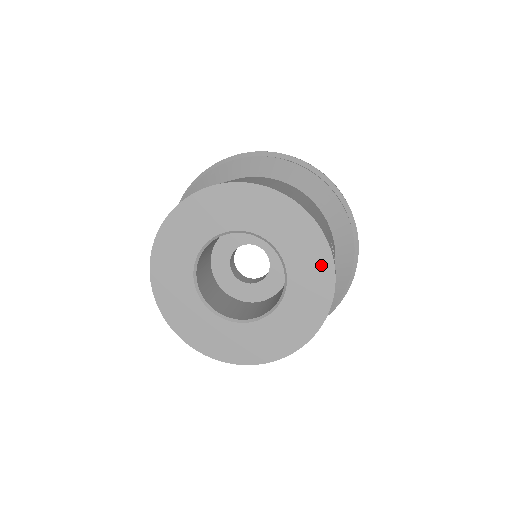
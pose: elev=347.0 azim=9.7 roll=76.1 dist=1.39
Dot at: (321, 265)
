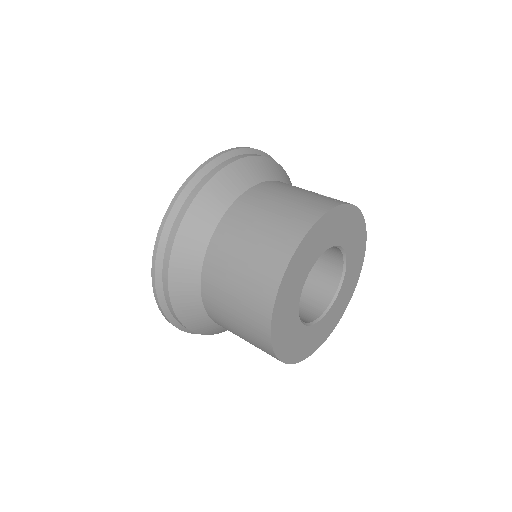
Dot at: (346, 215)
